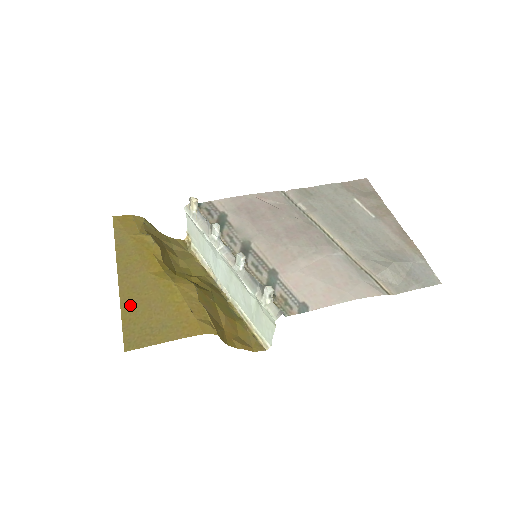
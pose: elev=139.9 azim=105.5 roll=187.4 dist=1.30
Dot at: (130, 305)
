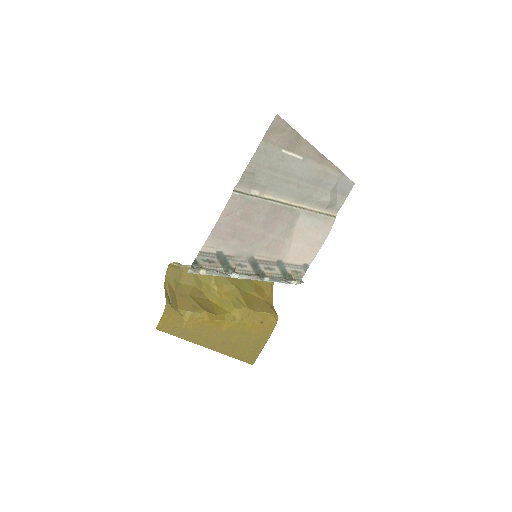
Dot at: (233, 351)
